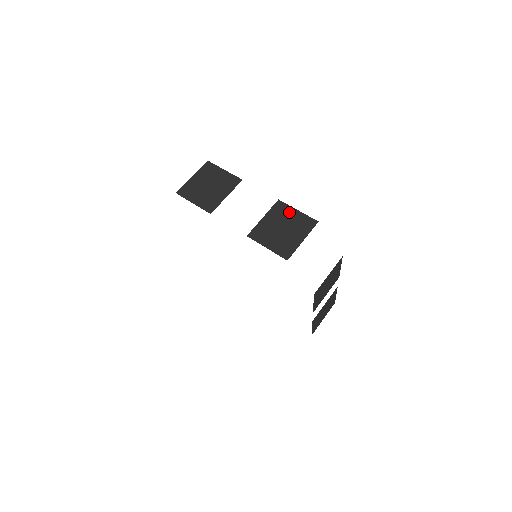
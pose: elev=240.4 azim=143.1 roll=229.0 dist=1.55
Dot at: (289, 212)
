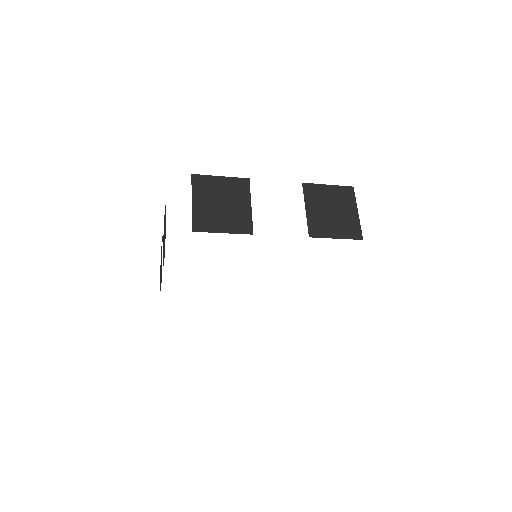
Dot at: (323, 191)
